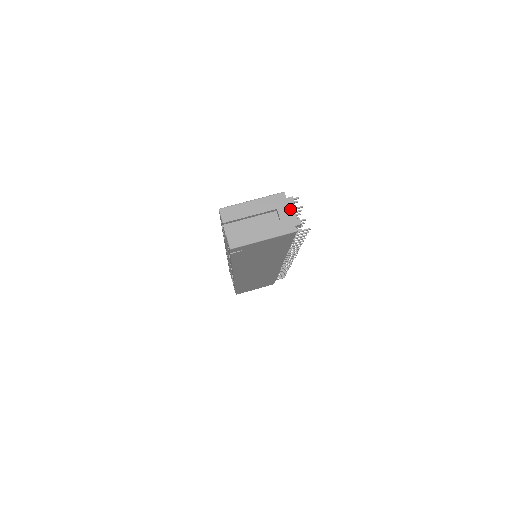
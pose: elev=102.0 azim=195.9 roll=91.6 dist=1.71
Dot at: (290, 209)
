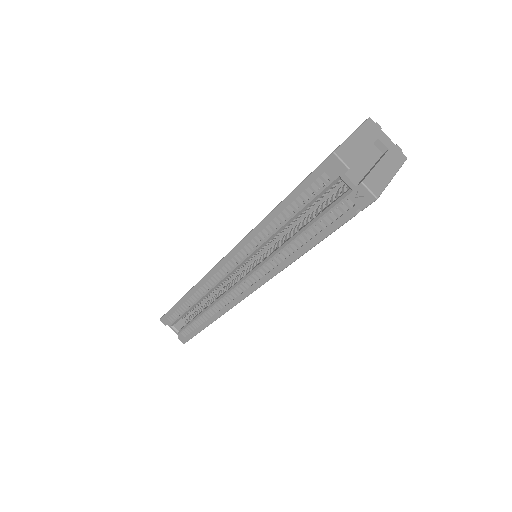
Dot at: (384, 136)
